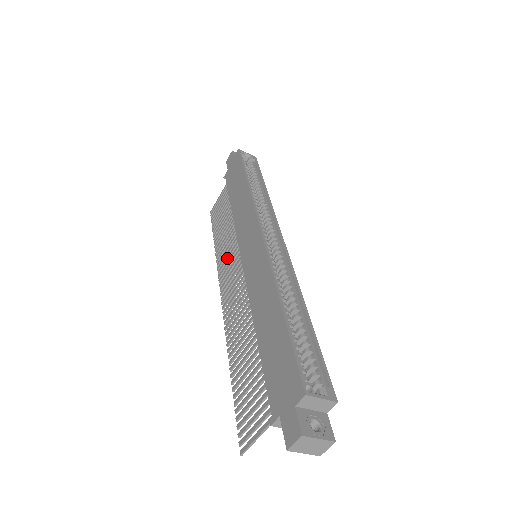
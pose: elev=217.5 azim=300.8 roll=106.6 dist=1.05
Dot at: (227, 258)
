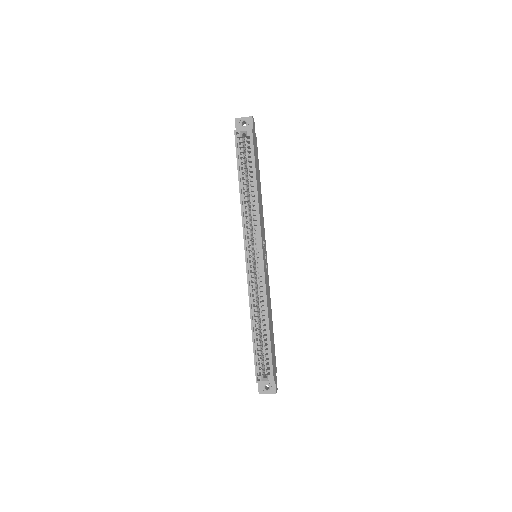
Dot at: occluded
